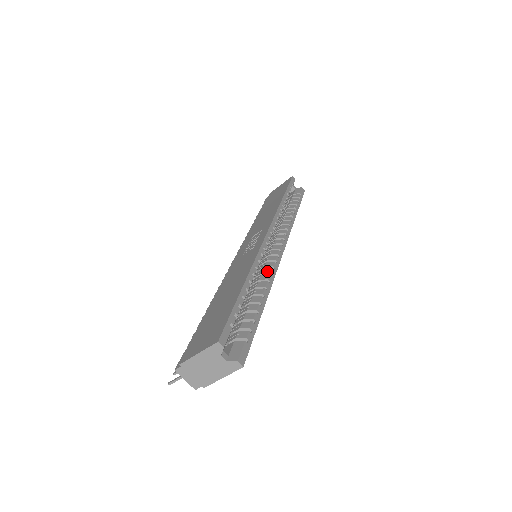
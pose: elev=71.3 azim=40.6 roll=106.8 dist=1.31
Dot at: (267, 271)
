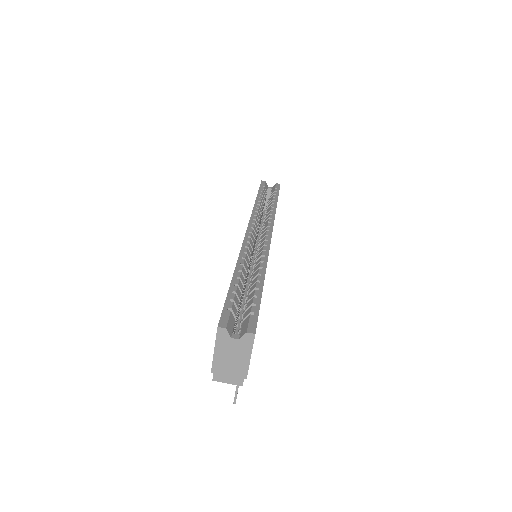
Dot at: (259, 256)
